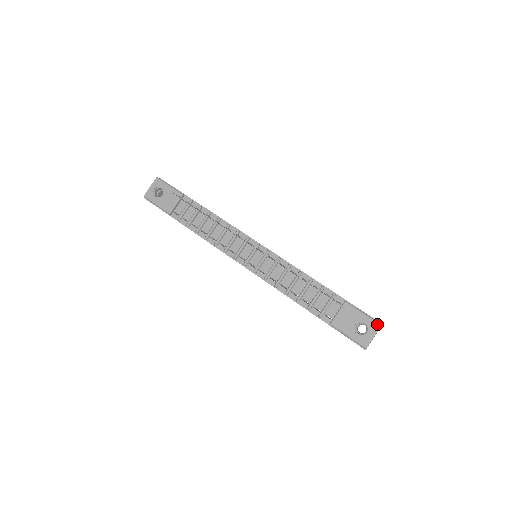
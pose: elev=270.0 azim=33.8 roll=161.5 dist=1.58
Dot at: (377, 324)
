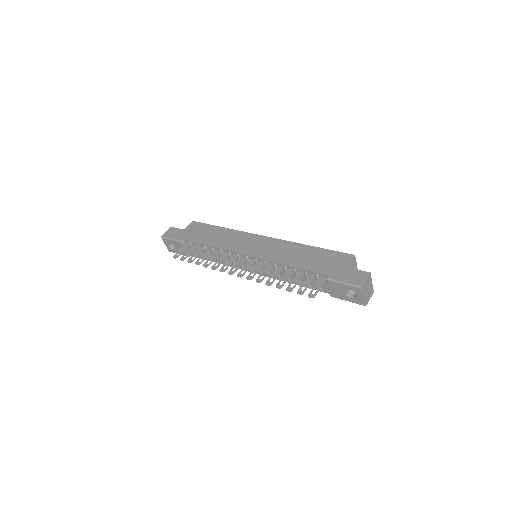
Dot at: (358, 289)
